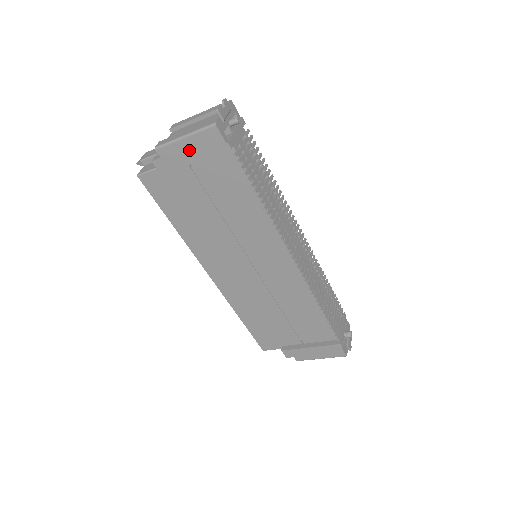
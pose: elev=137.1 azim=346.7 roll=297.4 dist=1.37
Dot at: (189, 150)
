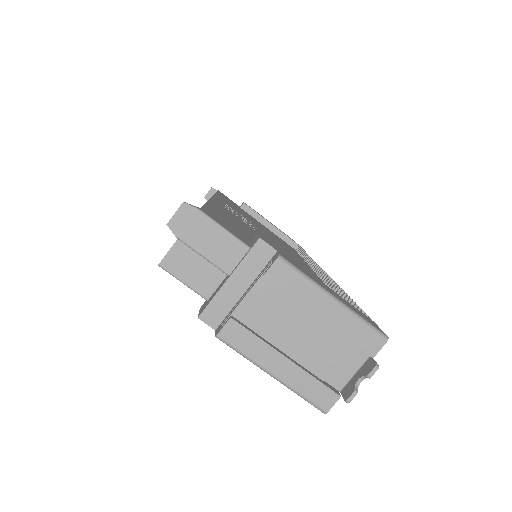
Dot at: occluded
